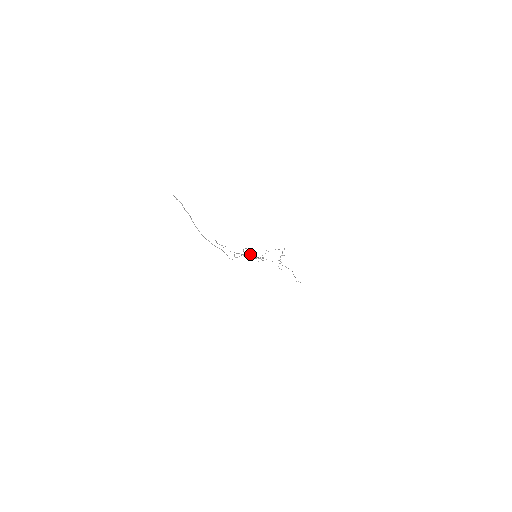
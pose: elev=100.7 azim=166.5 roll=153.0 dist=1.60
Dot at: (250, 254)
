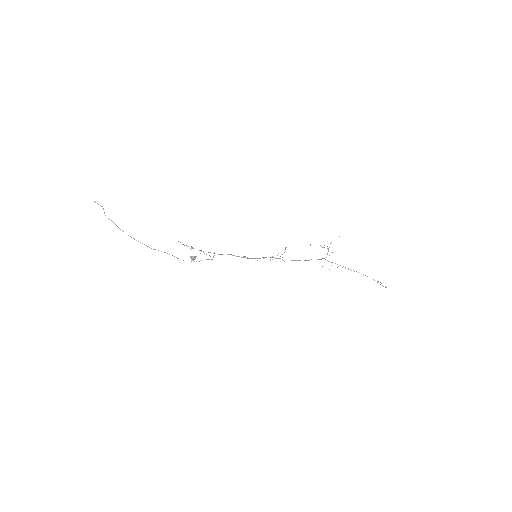
Dot at: (194, 258)
